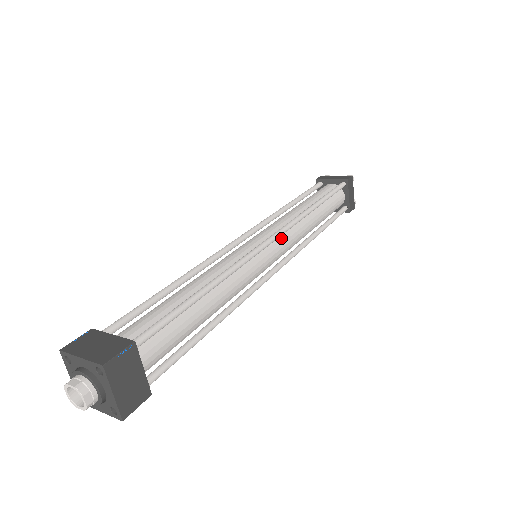
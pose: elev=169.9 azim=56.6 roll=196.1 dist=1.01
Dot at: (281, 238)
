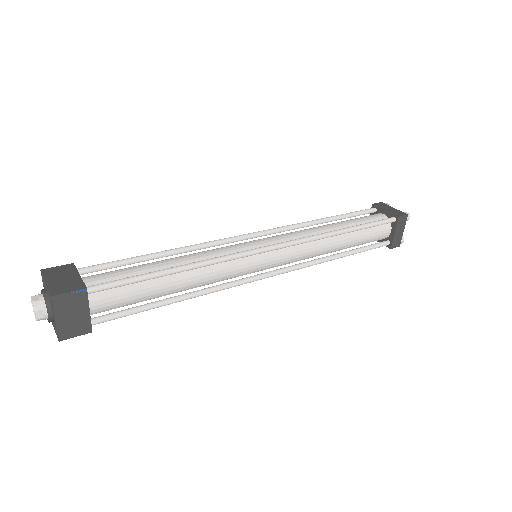
Dot at: (286, 249)
